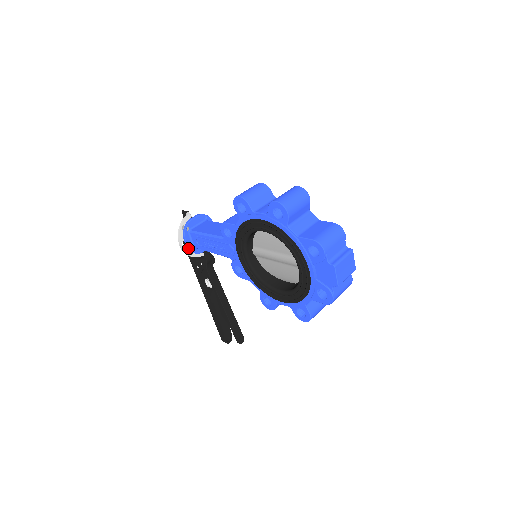
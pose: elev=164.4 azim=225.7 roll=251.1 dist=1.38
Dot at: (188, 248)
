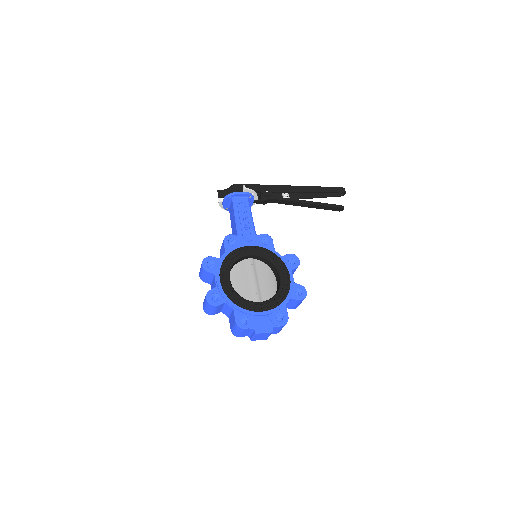
Dot at: occluded
